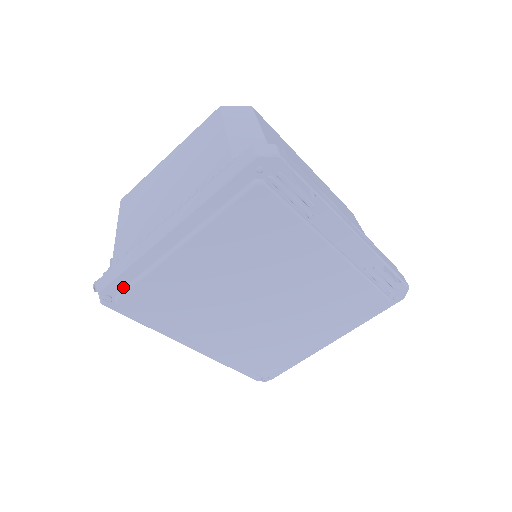
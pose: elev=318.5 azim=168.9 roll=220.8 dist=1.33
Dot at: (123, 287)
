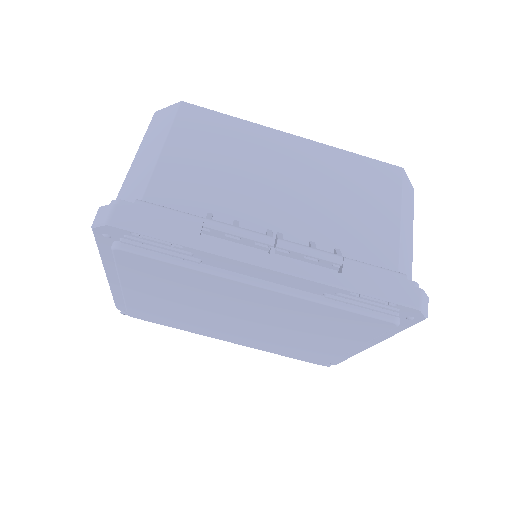
Dot at: occluded
